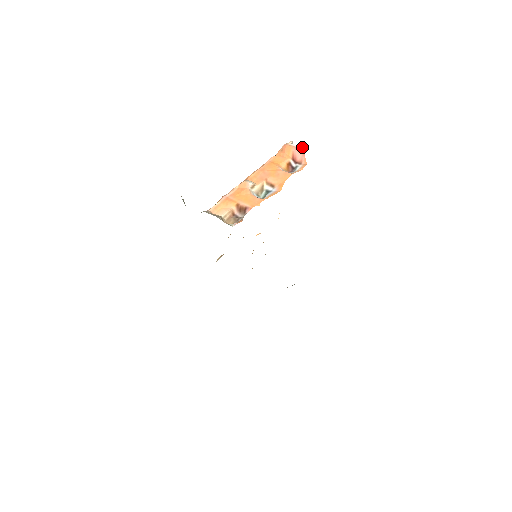
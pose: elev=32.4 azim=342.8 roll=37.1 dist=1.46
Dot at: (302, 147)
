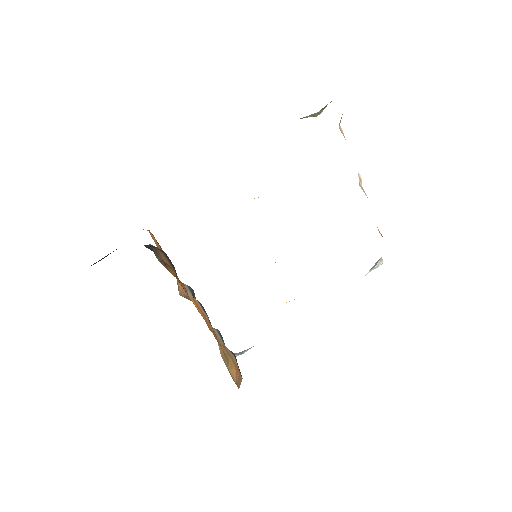
Dot at: occluded
